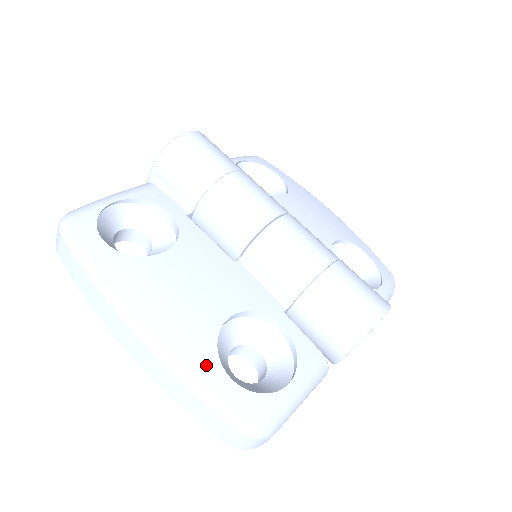
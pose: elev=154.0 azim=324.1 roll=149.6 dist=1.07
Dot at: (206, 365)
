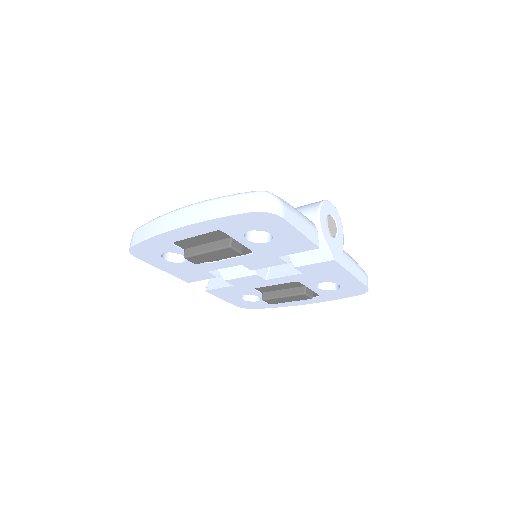
Dot at: occluded
